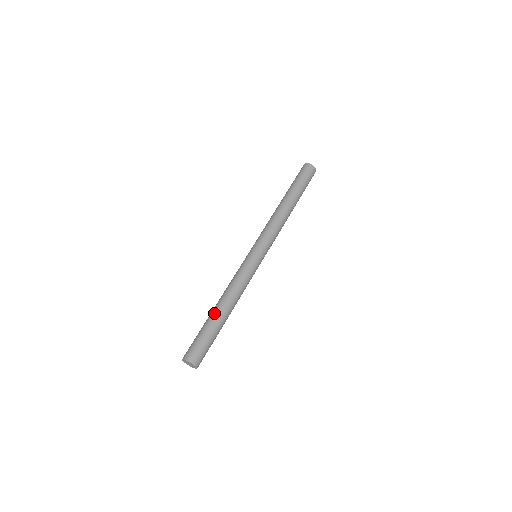
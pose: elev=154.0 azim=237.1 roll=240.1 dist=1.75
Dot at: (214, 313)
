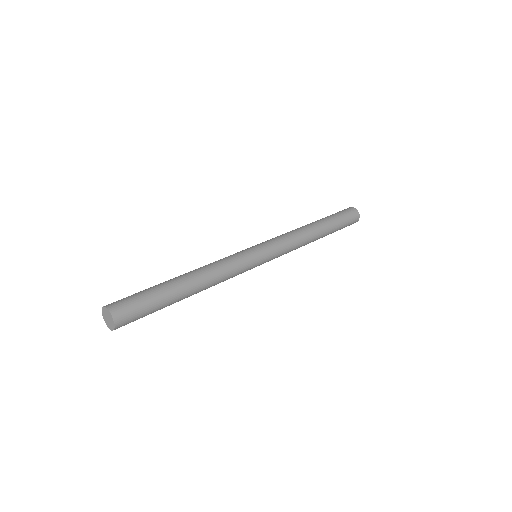
Dot at: (178, 281)
